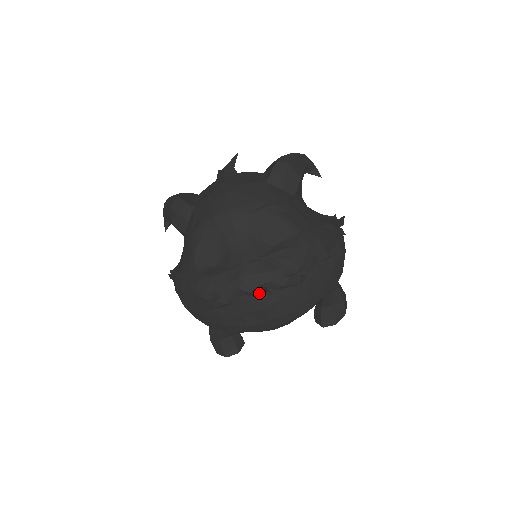
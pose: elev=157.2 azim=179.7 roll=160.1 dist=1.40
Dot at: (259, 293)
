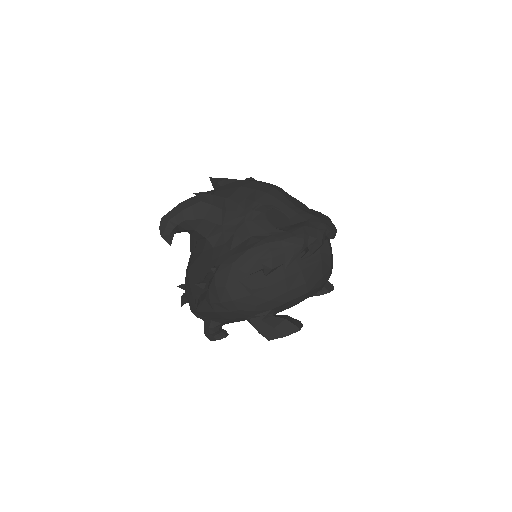
Dot at: occluded
